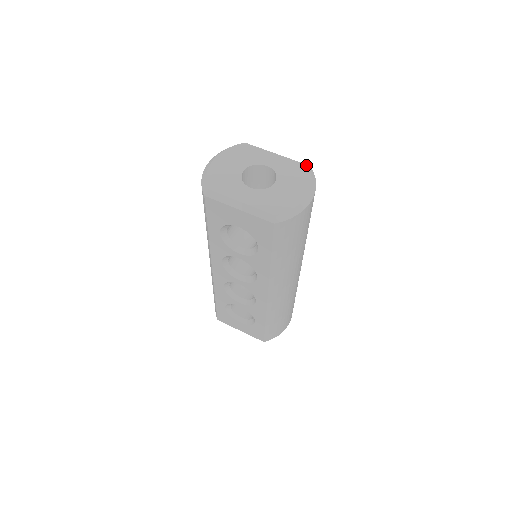
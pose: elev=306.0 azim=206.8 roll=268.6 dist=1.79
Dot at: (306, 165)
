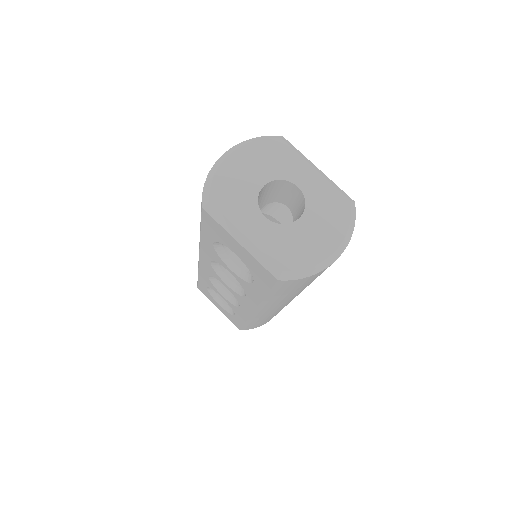
Dot at: (349, 202)
